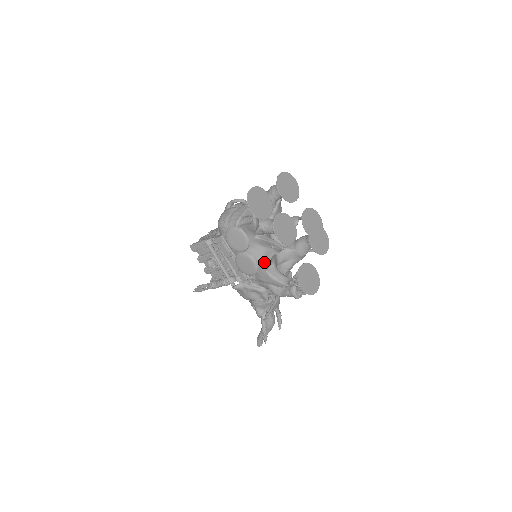
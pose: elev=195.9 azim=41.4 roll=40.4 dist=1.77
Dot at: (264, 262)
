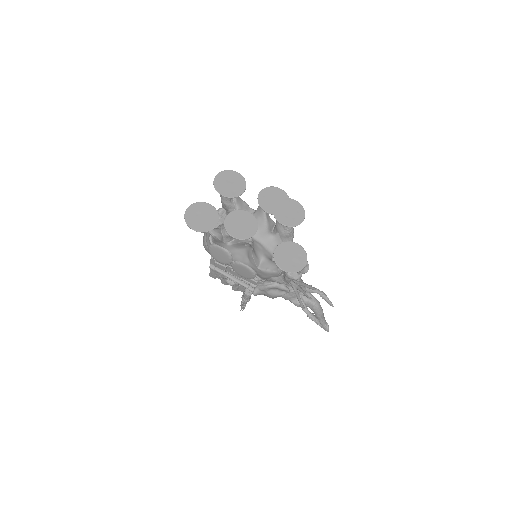
Dot at: (251, 262)
